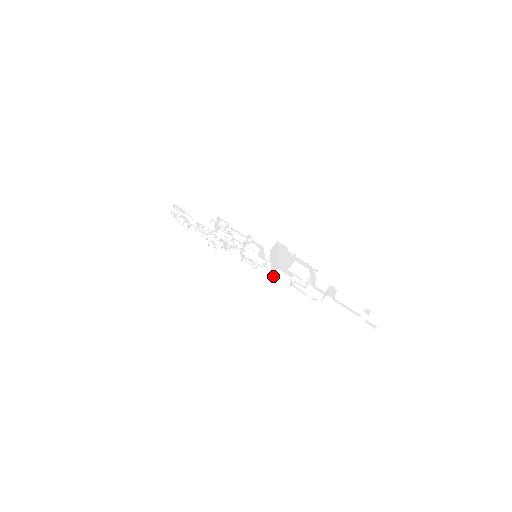
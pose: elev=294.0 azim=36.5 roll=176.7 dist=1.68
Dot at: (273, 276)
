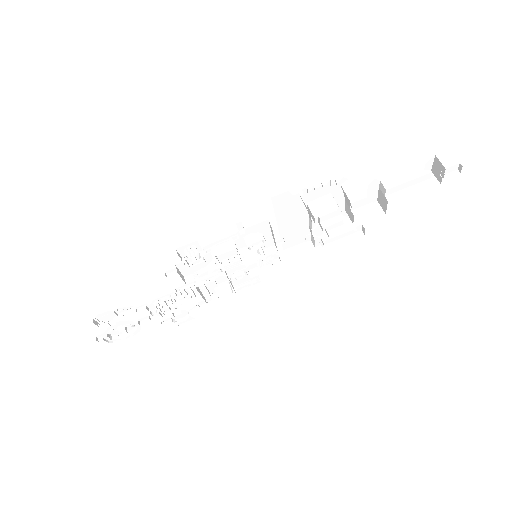
Dot at: (290, 261)
